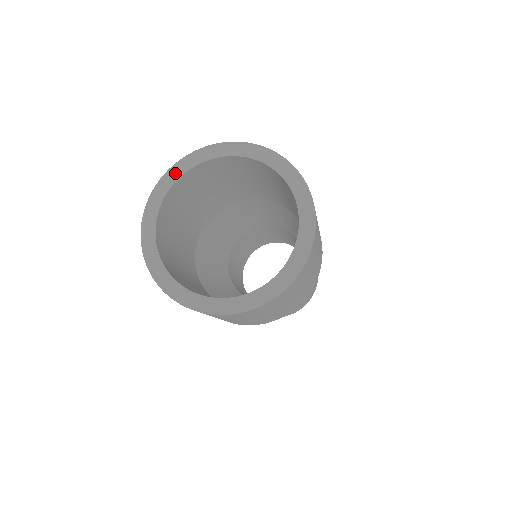
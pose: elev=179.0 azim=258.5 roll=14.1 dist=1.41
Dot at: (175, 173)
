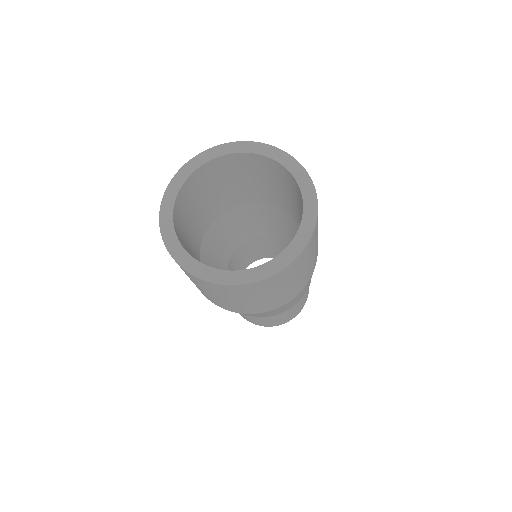
Dot at: (205, 157)
